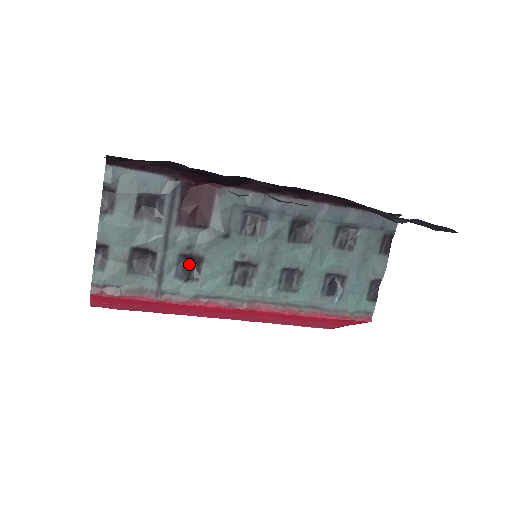
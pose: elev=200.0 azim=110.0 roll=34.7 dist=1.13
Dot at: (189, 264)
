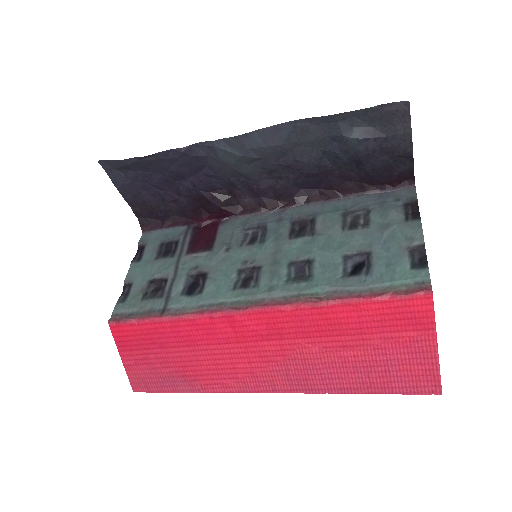
Dot at: (196, 283)
